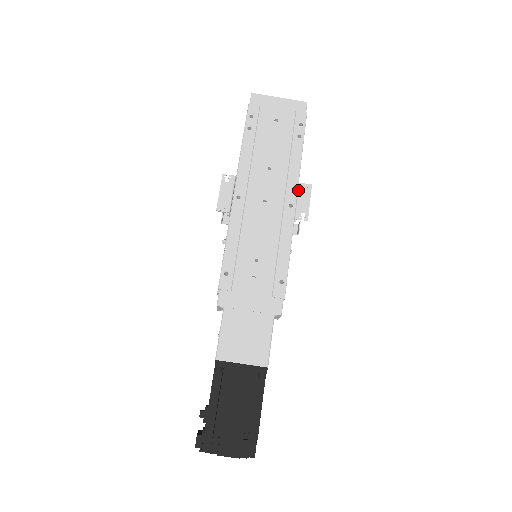
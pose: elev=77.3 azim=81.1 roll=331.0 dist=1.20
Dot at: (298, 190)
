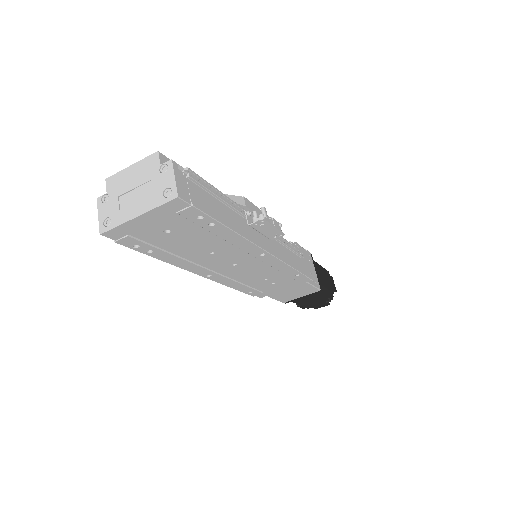
Dot at: (253, 229)
